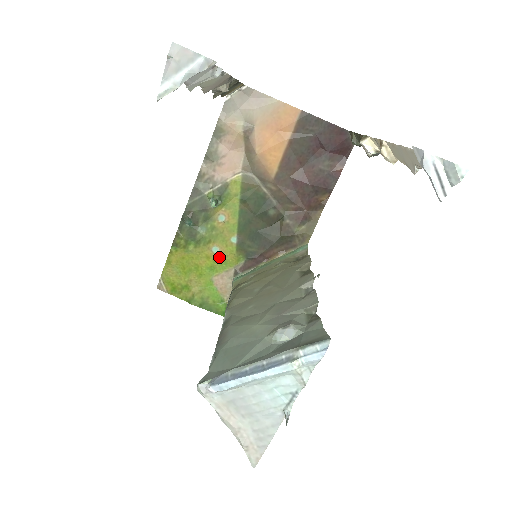
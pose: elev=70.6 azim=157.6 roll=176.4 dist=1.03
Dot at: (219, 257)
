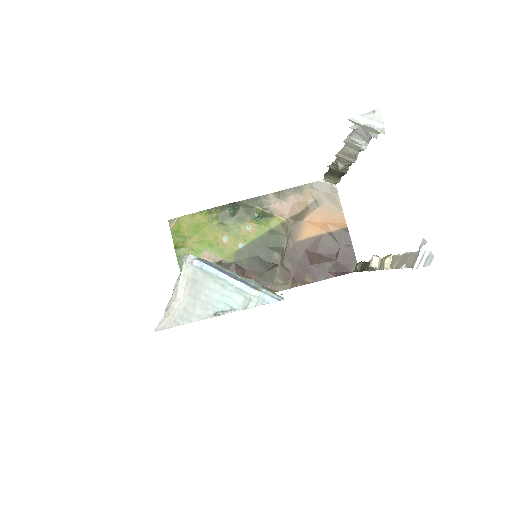
Dot at: (222, 244)
